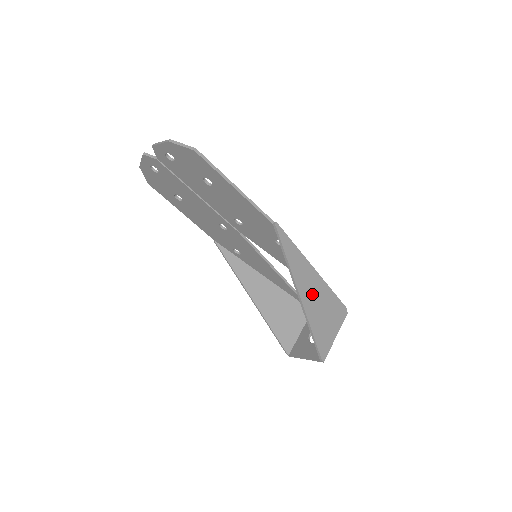
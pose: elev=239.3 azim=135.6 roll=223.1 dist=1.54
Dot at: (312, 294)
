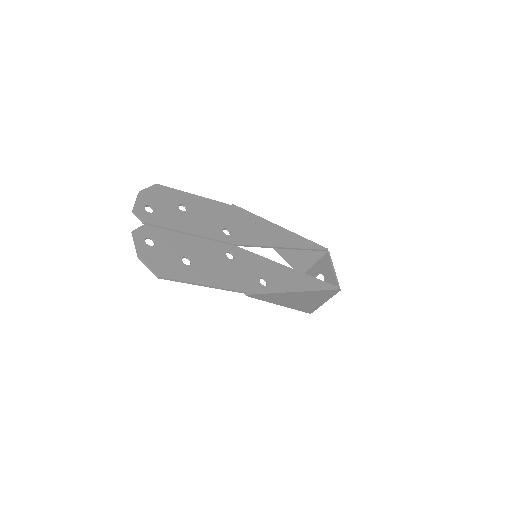
Dot at: (296, 300)
